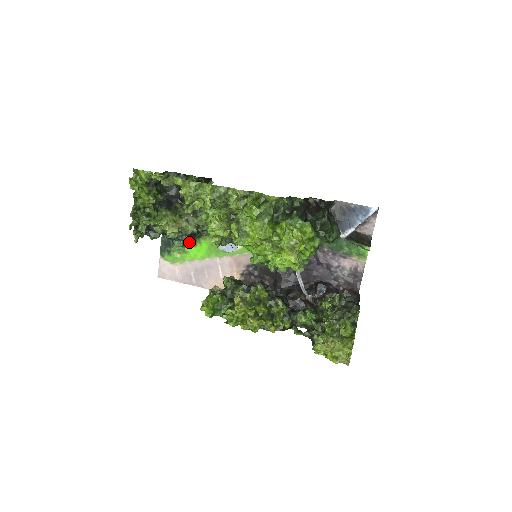
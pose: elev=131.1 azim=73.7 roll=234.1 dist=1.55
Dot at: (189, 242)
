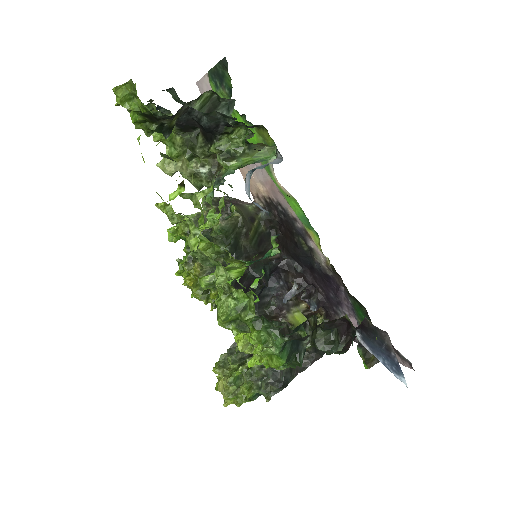
Dot at: (236, 119)
